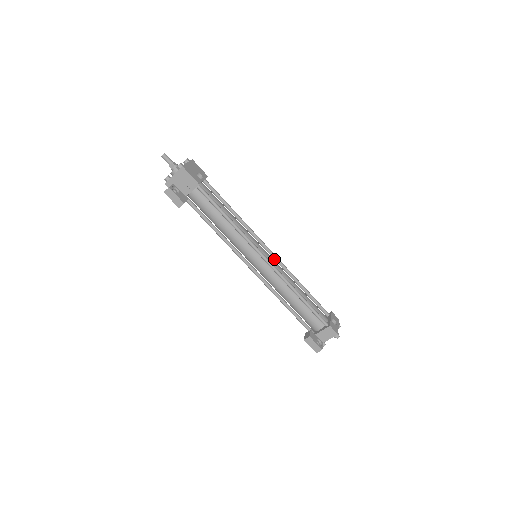
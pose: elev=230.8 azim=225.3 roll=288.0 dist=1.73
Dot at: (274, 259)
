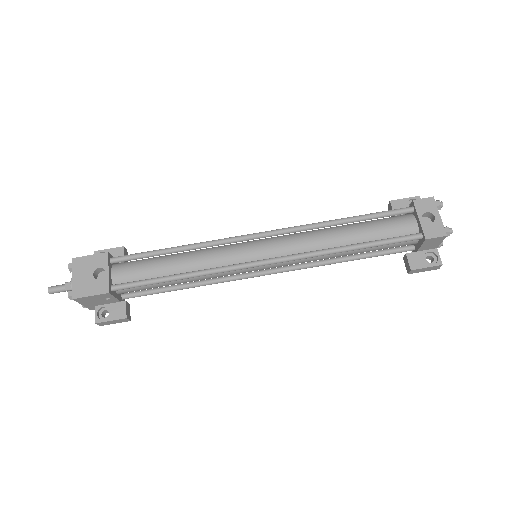
Dot at: occluded
